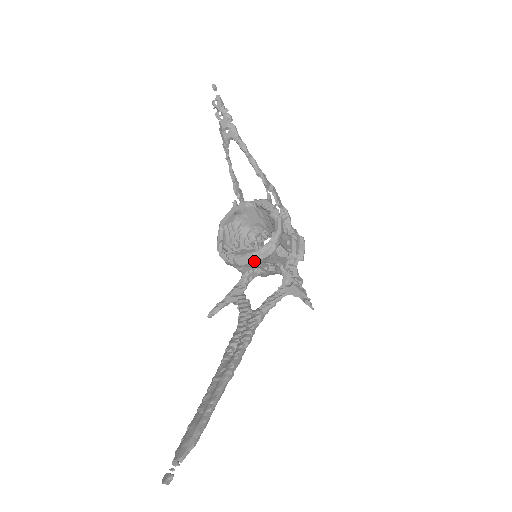
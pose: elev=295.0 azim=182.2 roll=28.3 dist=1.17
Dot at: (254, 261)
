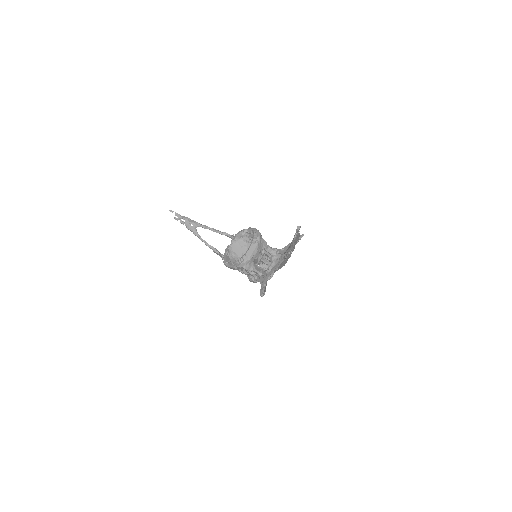
Dot at: (256, 245)
